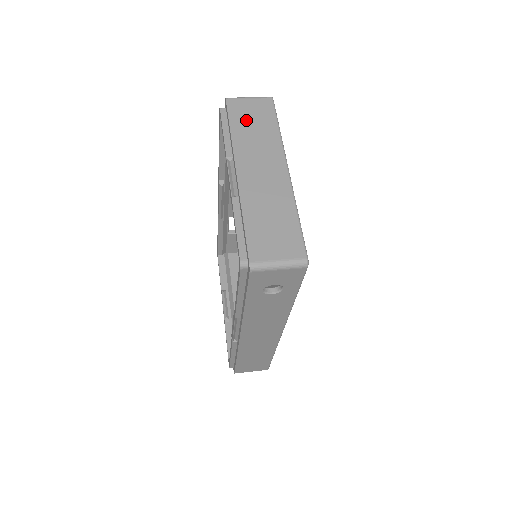
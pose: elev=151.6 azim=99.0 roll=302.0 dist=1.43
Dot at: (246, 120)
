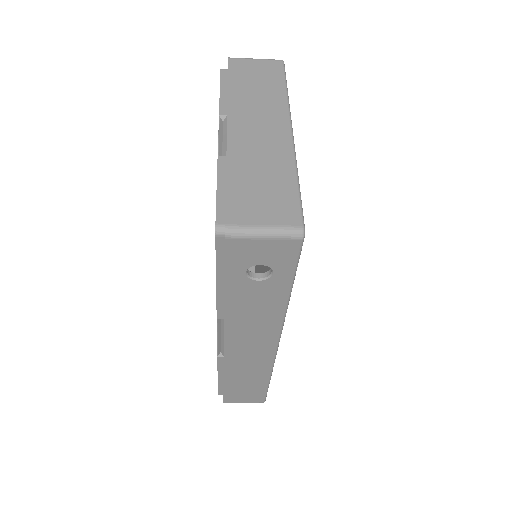
Dot at: (248, 79)
